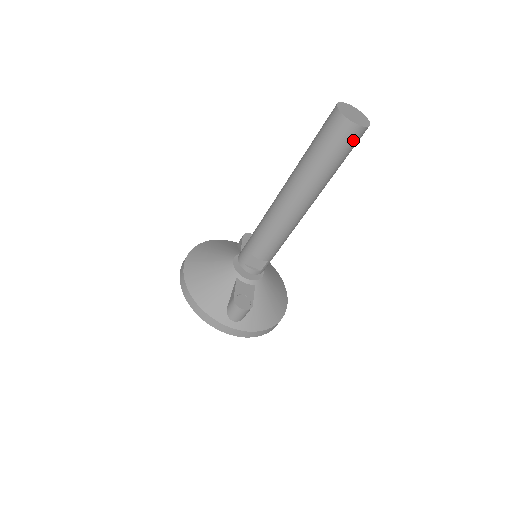
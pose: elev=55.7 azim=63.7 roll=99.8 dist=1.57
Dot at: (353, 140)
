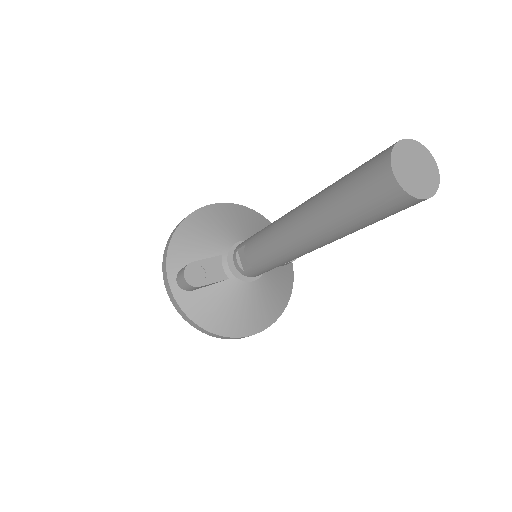
Dot at: (382, 197)
